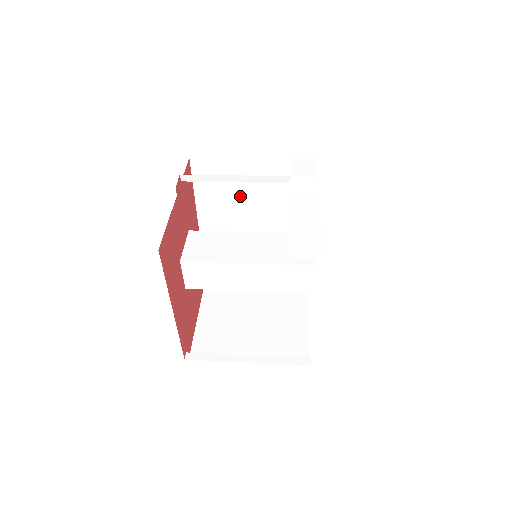
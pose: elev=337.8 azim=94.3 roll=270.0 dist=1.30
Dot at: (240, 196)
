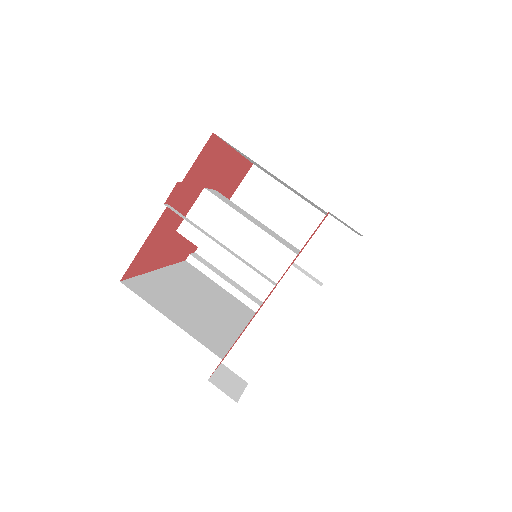
Dot at: occluded
